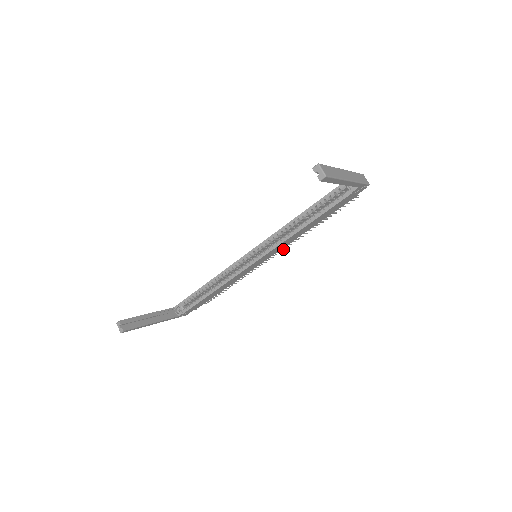
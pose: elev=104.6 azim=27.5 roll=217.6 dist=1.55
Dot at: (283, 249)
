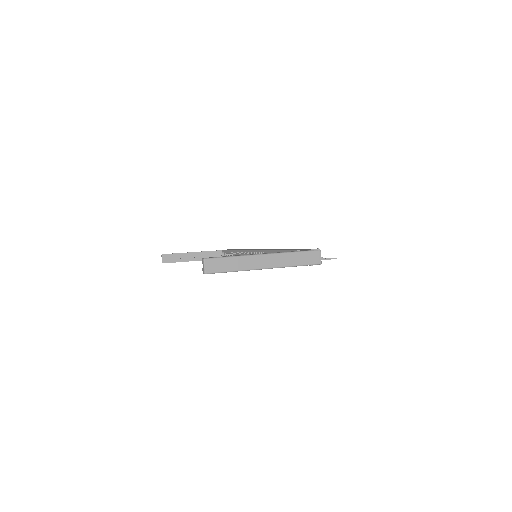
Dot at: occluded
